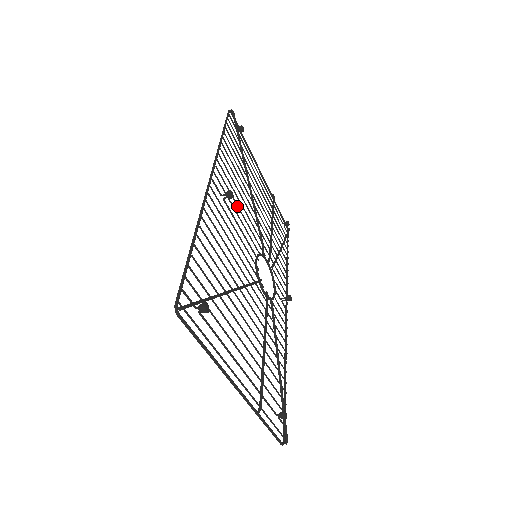
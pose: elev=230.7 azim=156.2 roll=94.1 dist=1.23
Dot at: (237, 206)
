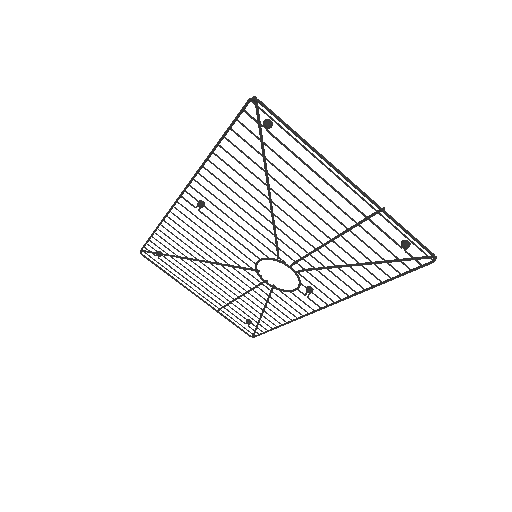
Dot at: (209, 235)
